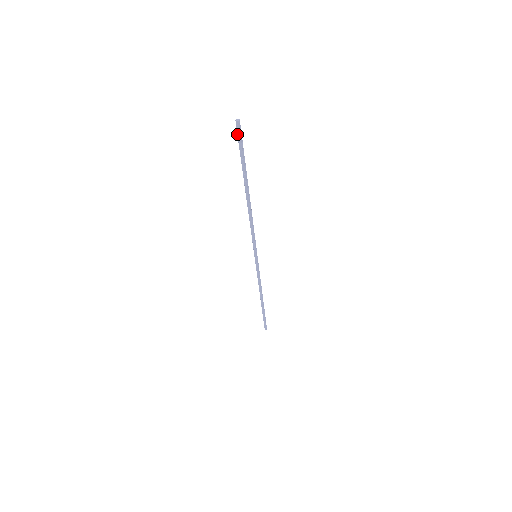
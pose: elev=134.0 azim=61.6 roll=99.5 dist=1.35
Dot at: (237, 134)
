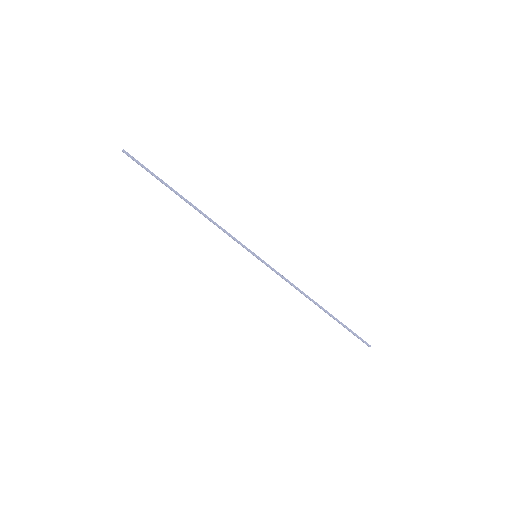
Dot at: (133, 160)
